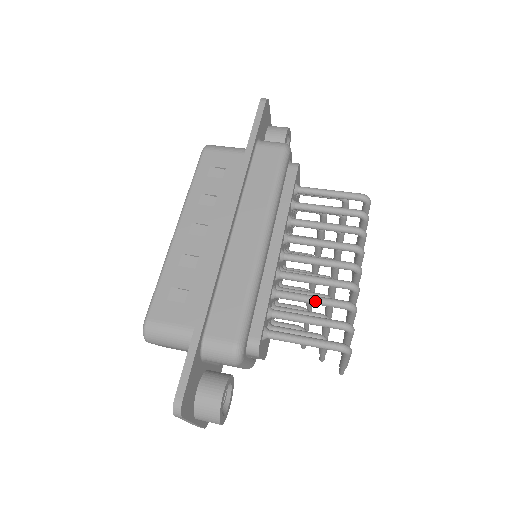
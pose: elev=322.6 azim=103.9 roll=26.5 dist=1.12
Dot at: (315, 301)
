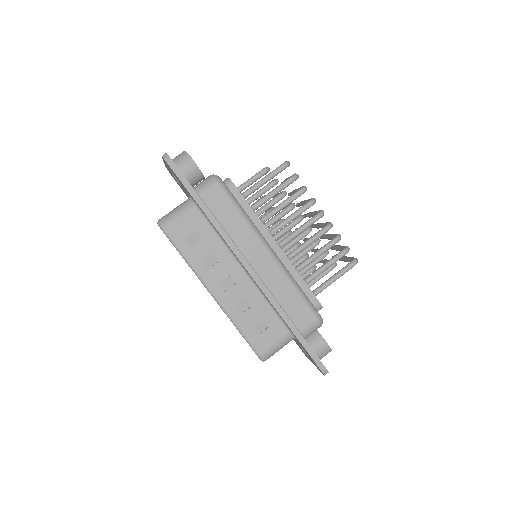
Dot at: (321, 254)
